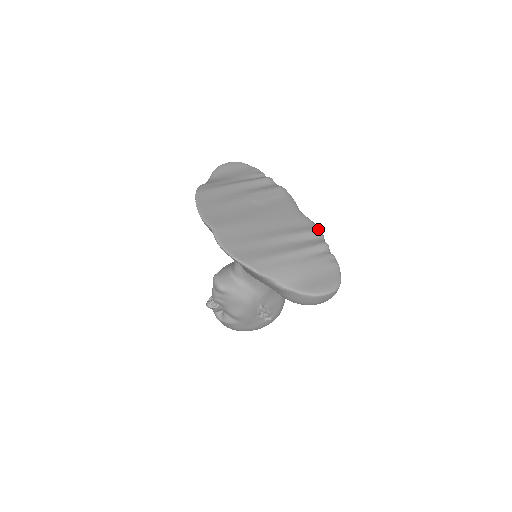
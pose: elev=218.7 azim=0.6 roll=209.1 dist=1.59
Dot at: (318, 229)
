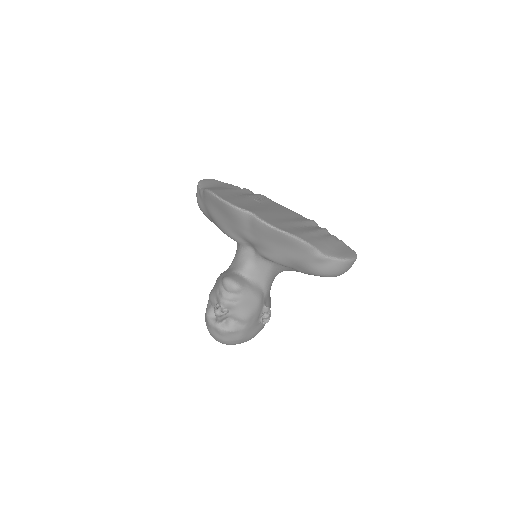
Dot at: (313, 220)
